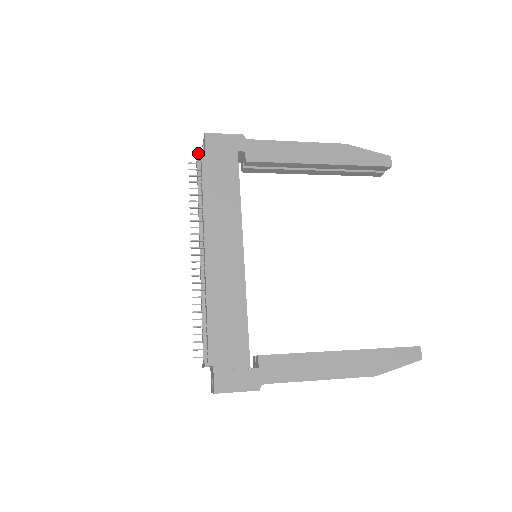
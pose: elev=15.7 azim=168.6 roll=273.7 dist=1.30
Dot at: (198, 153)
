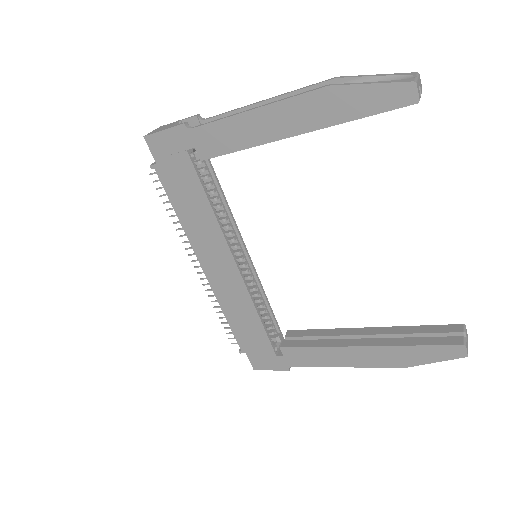
Dot at: occluded
